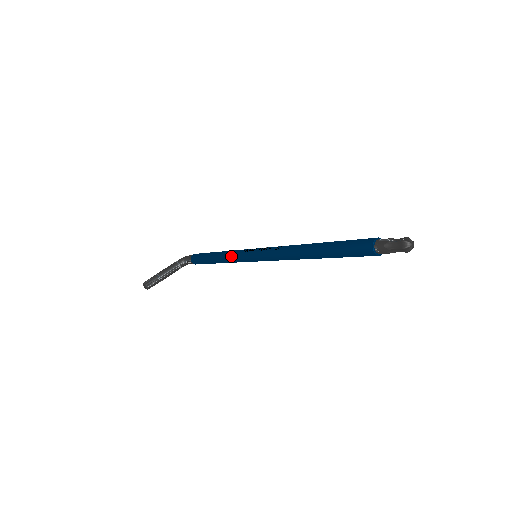
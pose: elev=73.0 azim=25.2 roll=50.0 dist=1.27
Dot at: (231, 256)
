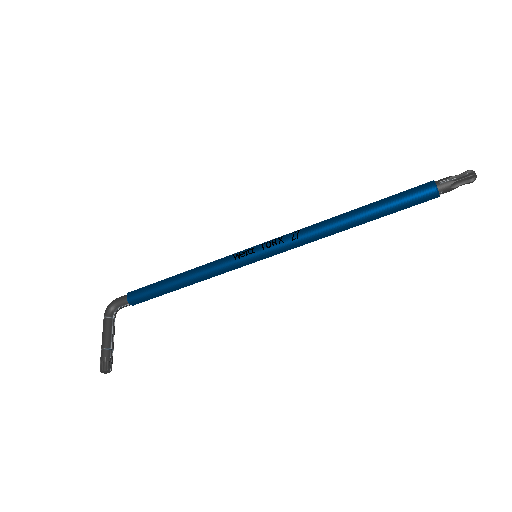
Dot at: (215, 272)
